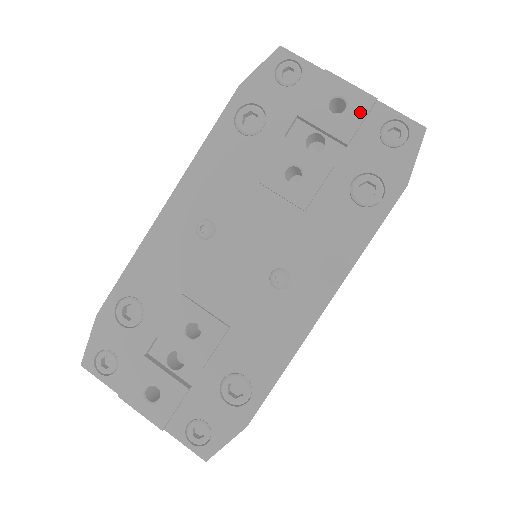
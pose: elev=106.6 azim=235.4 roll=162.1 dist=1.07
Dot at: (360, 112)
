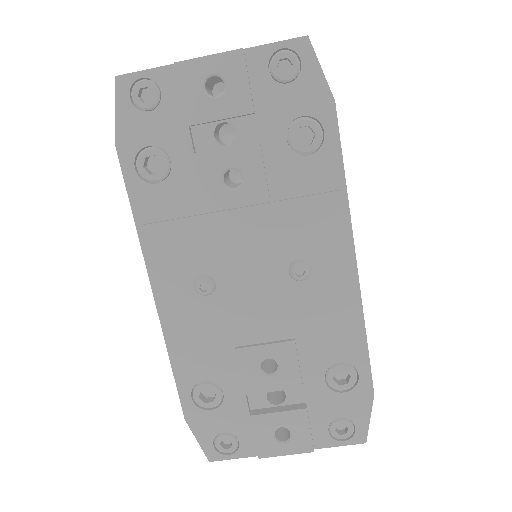
Dot at: (239, 74)
